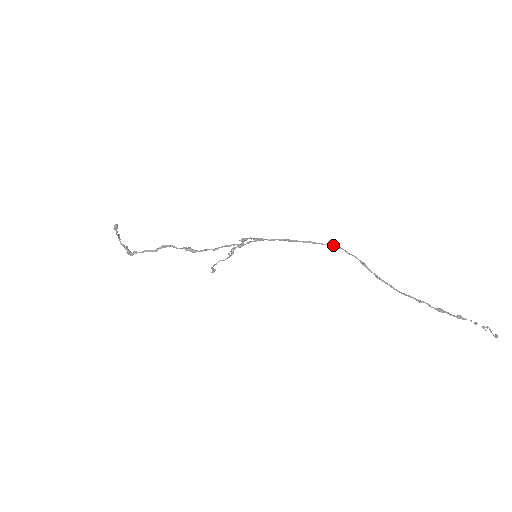
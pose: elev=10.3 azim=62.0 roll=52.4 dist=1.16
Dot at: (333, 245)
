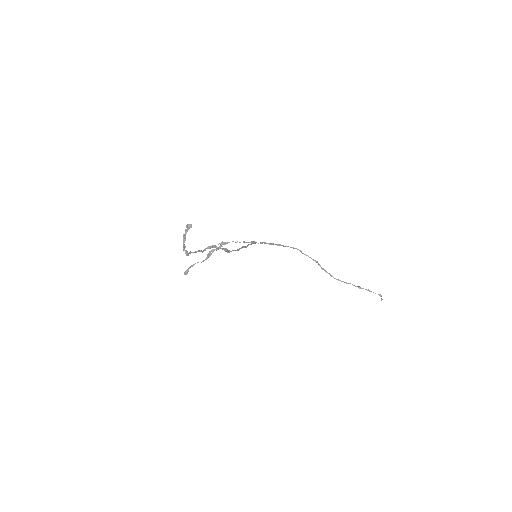
Dot at: occluded
